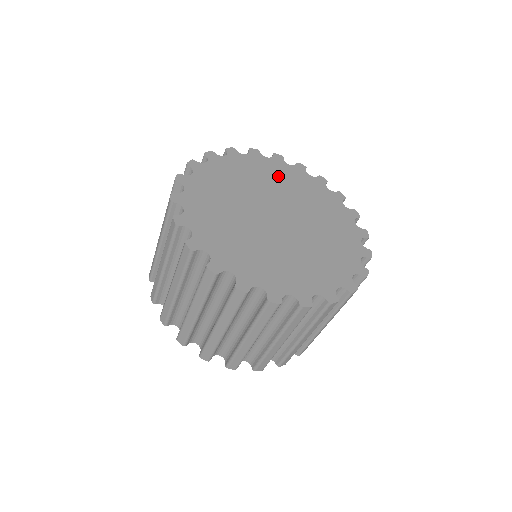
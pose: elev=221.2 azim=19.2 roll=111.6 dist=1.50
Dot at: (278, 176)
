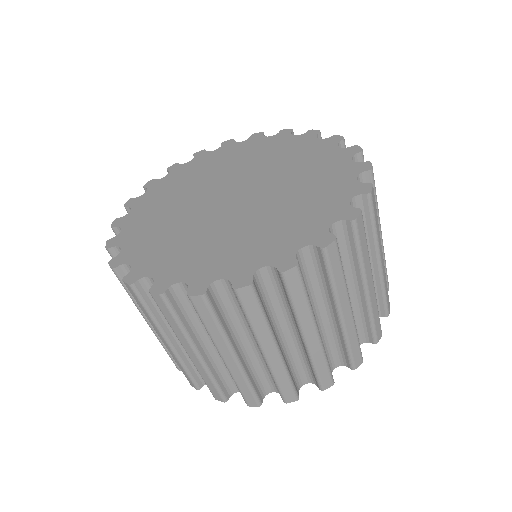
Dot at: (230, 159)
